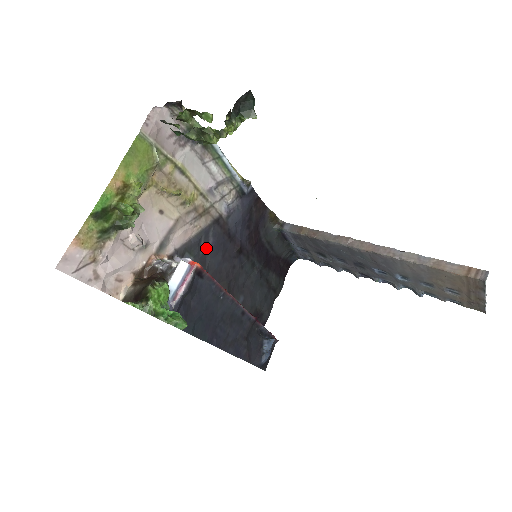
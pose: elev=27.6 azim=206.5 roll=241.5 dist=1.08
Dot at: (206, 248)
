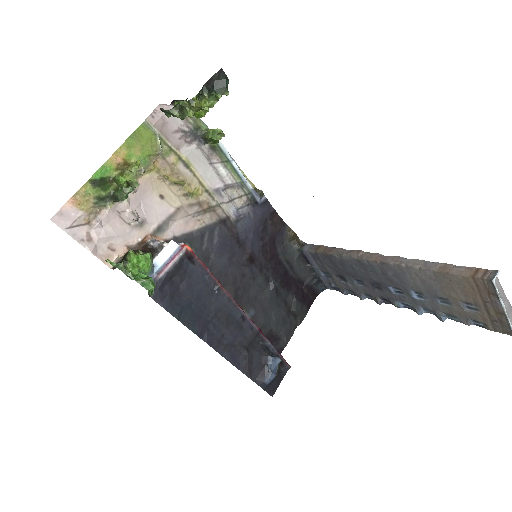
Dot at: (210, 245)
